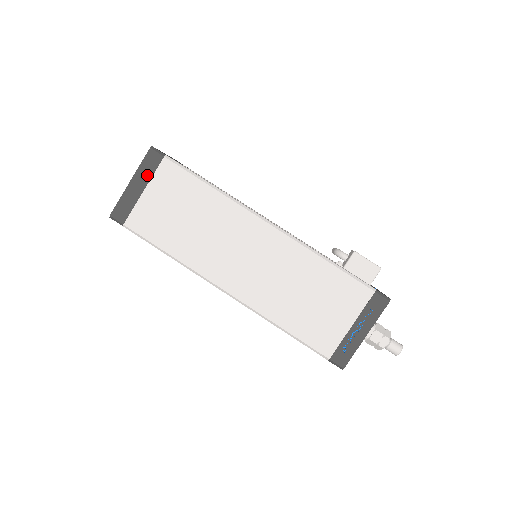
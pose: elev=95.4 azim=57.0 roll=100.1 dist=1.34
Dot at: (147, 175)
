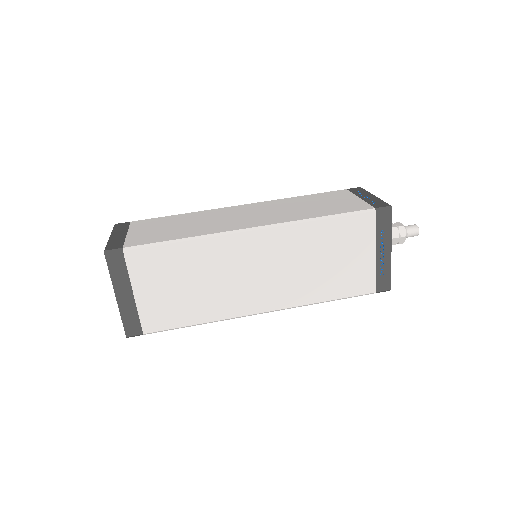
Dot at: (123, 230)
